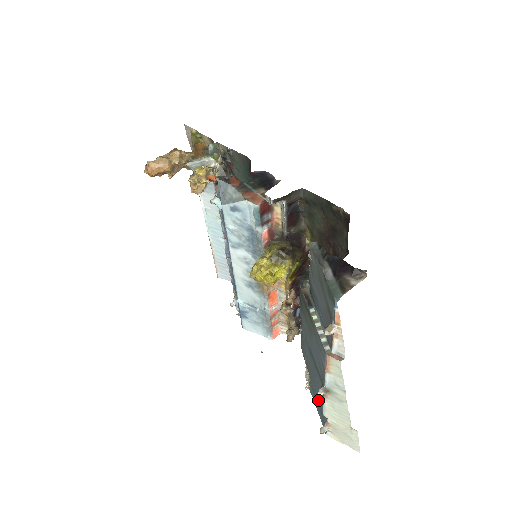
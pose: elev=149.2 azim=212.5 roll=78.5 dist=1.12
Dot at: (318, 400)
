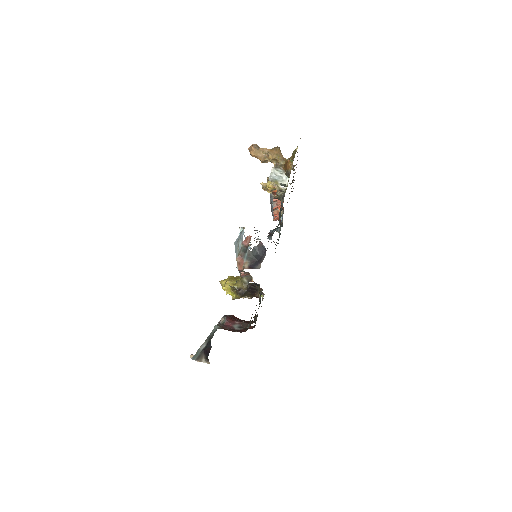
Dot at: occluded
